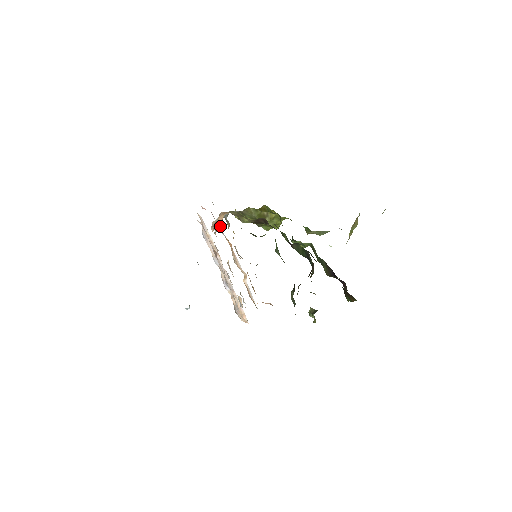
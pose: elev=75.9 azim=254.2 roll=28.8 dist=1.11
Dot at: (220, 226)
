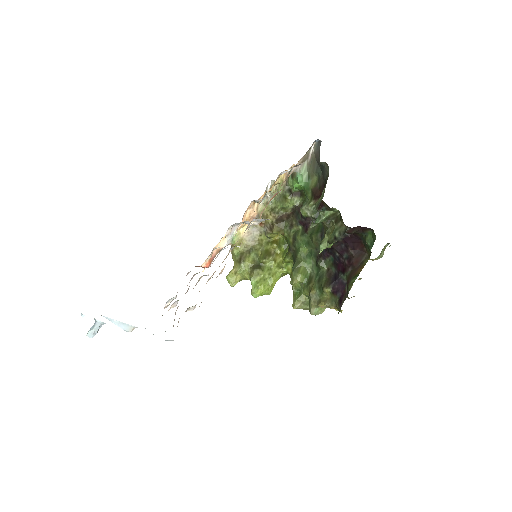
Dot at: (242, 218)
